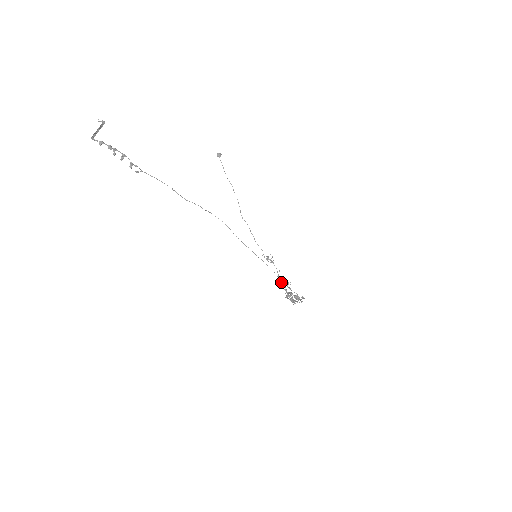
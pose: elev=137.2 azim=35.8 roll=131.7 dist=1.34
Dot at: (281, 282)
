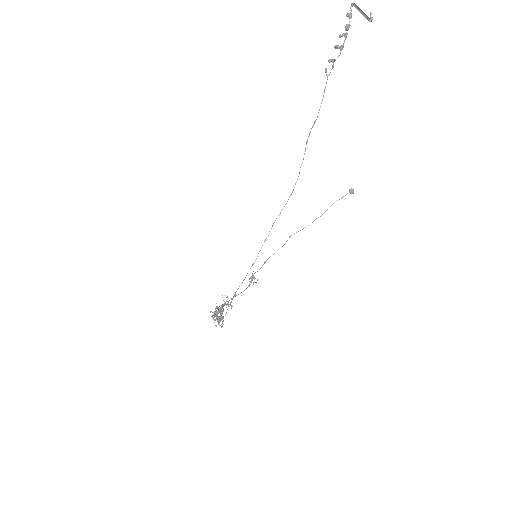
Dot at: (231, 299)
